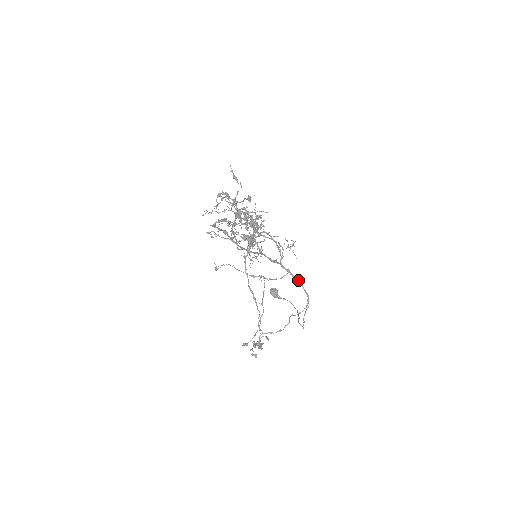
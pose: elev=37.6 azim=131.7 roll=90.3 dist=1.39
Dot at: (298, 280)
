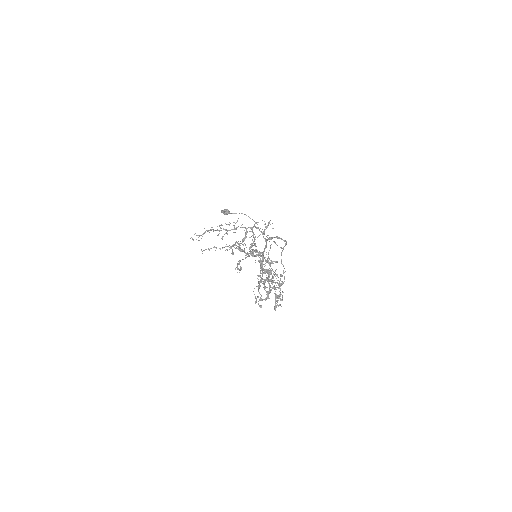
Dot at: (277, 237)
